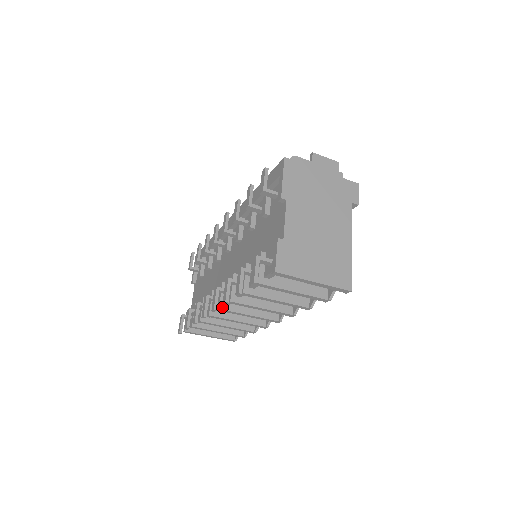
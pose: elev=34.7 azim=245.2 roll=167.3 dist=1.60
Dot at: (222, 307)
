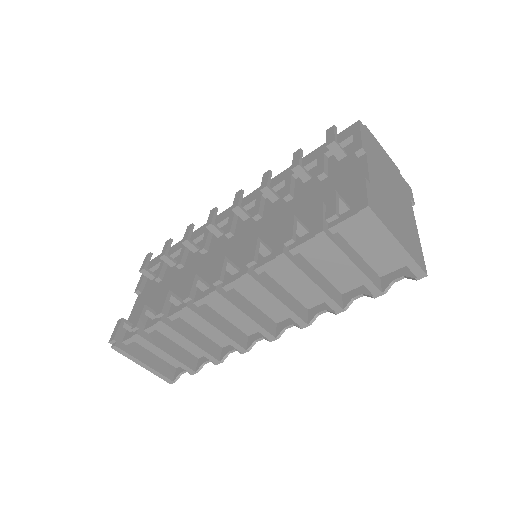
Dot at: (219, 290)
